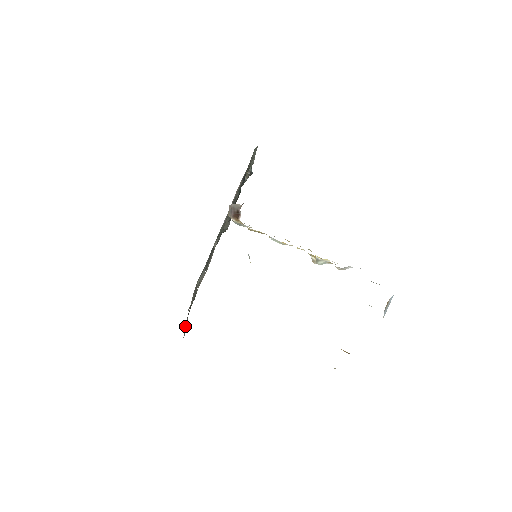
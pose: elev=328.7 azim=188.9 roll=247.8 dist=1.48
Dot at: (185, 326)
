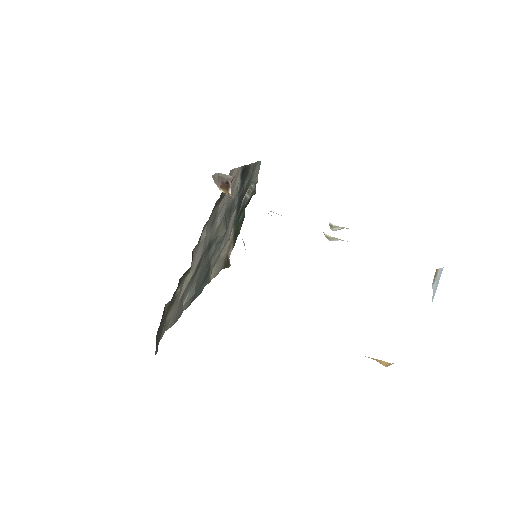
Dot at: (159, 340)
